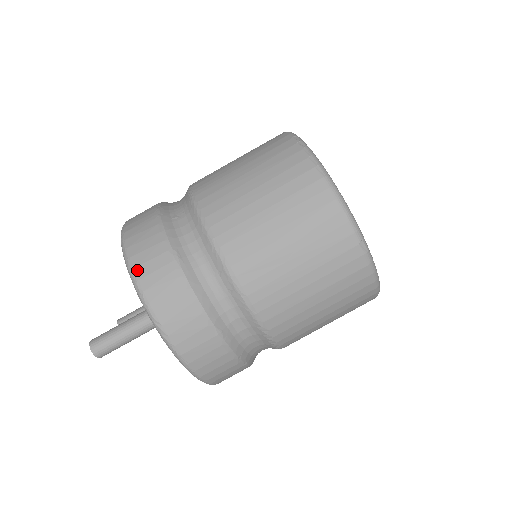
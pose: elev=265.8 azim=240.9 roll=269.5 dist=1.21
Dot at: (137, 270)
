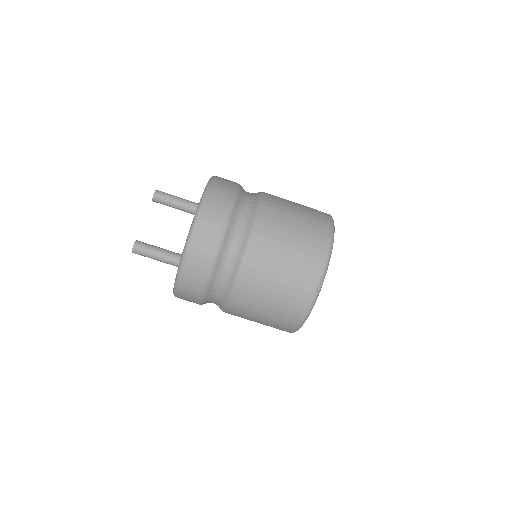
Dot at: (185, 271)
